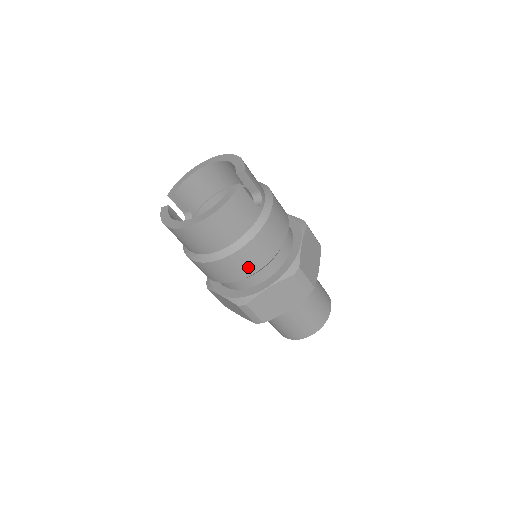
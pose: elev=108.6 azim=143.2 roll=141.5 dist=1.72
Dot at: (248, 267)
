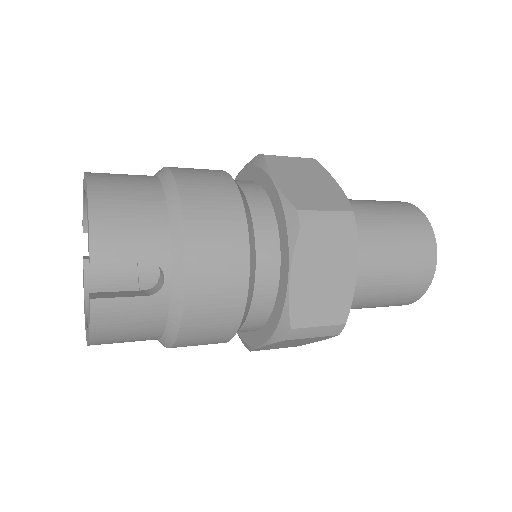
Dot at: occluded
